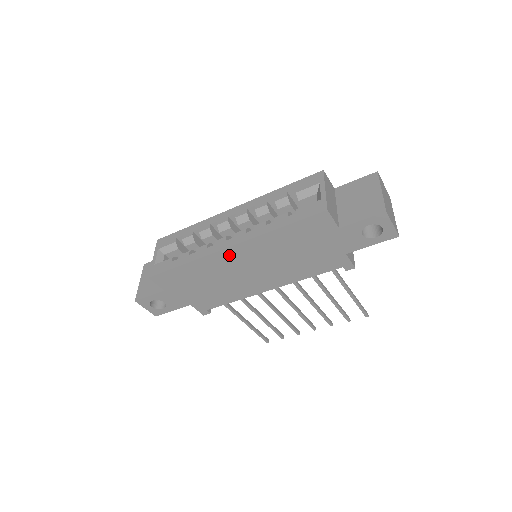
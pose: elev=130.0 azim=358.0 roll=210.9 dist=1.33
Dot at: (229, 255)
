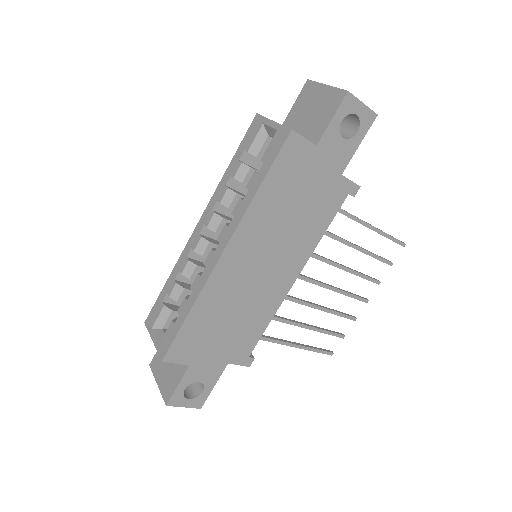
Dot at: (228, 264)
